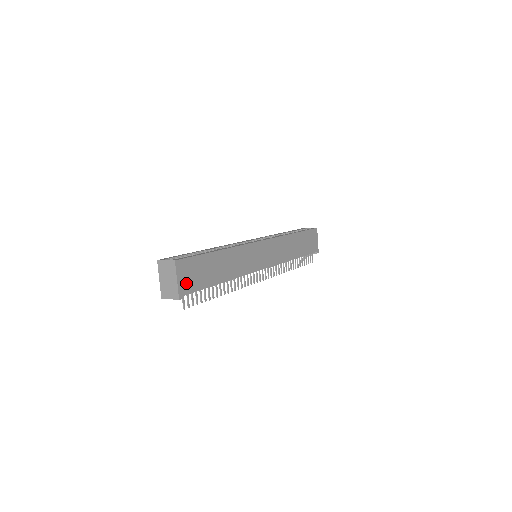
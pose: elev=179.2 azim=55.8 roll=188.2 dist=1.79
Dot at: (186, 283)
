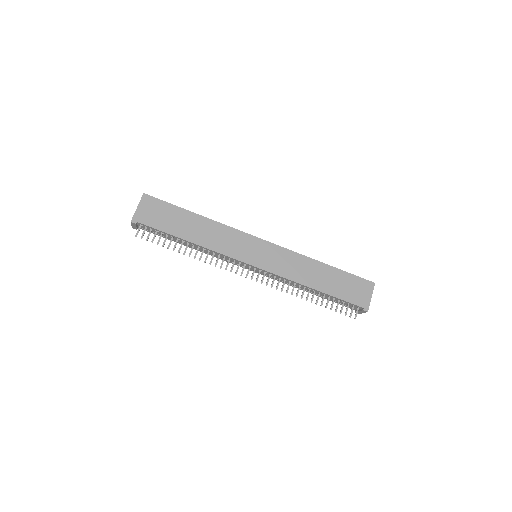
Dot at: (145, 215)
